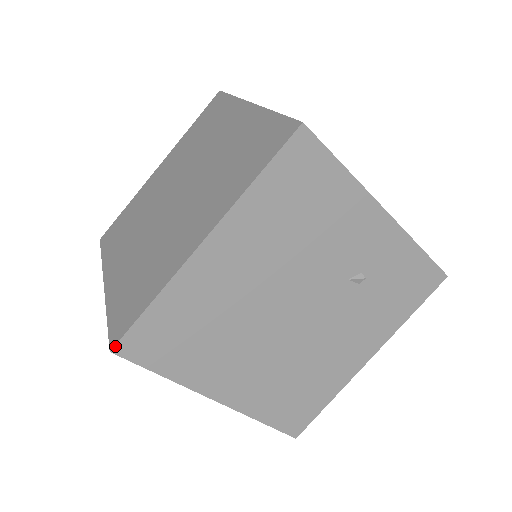
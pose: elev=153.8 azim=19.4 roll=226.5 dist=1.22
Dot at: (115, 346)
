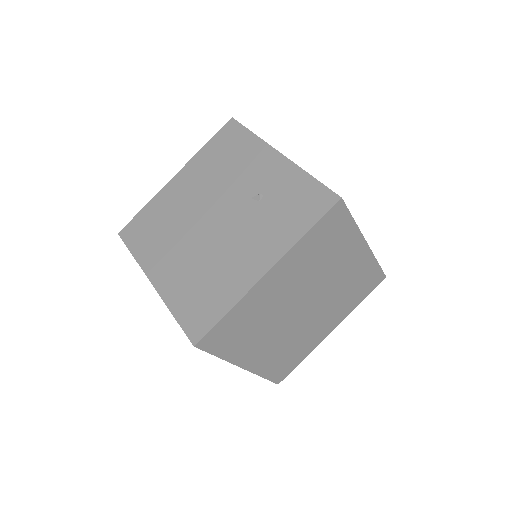
Dot at: (121, 231)
